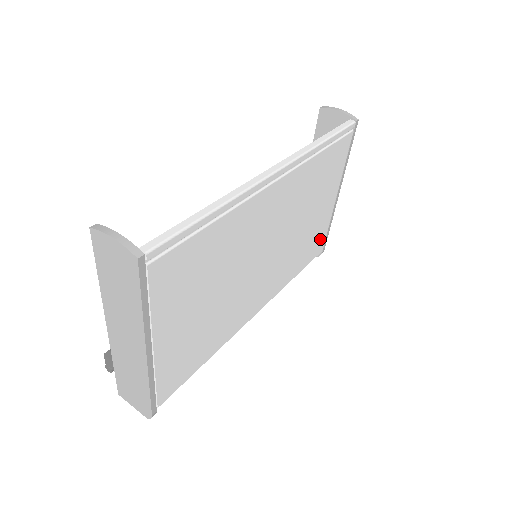
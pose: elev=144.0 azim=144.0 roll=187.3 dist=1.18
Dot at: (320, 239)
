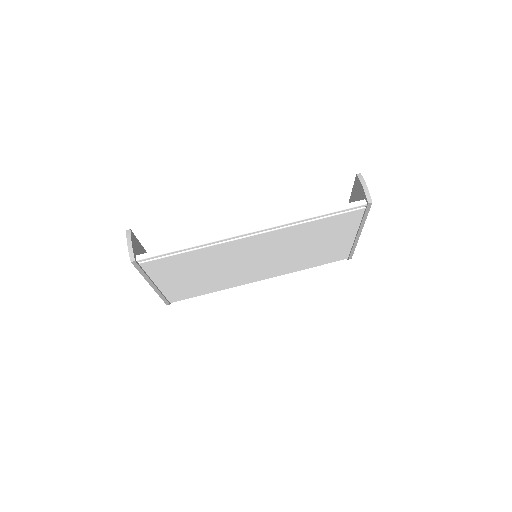
Dot at: (340, 254)
